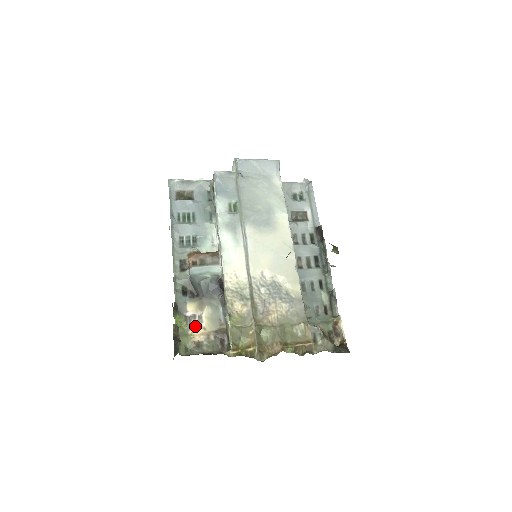
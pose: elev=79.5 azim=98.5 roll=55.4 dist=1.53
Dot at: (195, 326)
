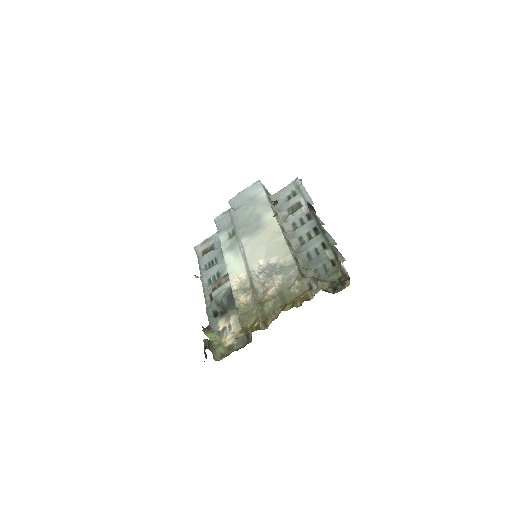
Dot at: (226, 335)
